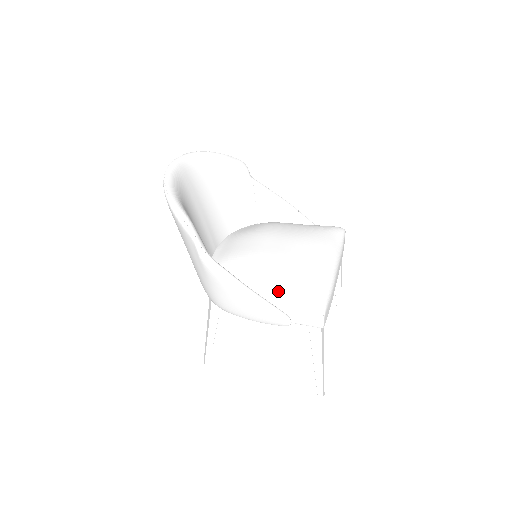
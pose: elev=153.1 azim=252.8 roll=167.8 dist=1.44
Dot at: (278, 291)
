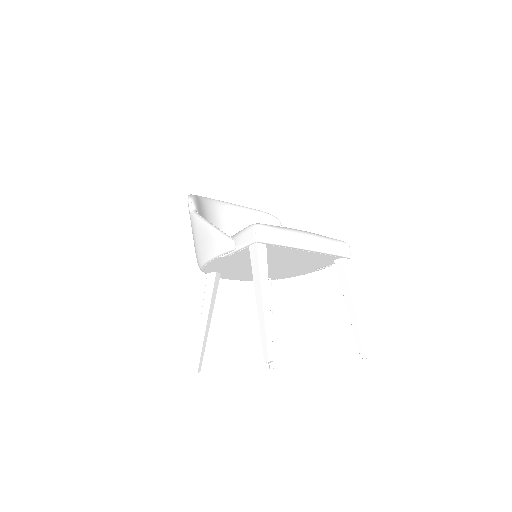
Dot at: occluded
